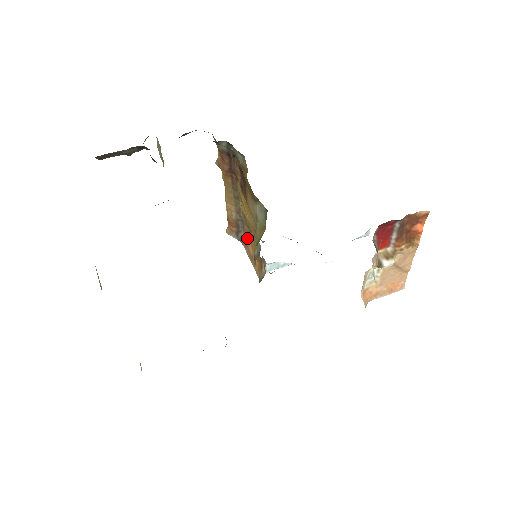
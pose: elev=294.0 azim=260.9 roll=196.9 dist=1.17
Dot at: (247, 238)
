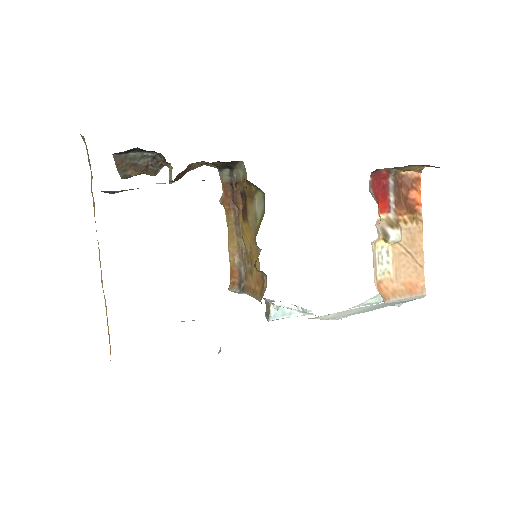
Dot at: (249, 279)
